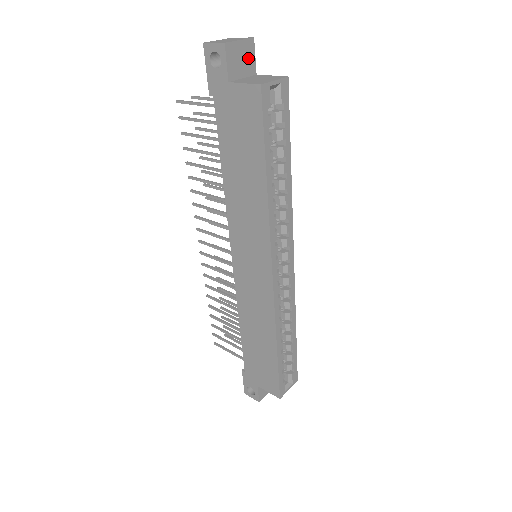
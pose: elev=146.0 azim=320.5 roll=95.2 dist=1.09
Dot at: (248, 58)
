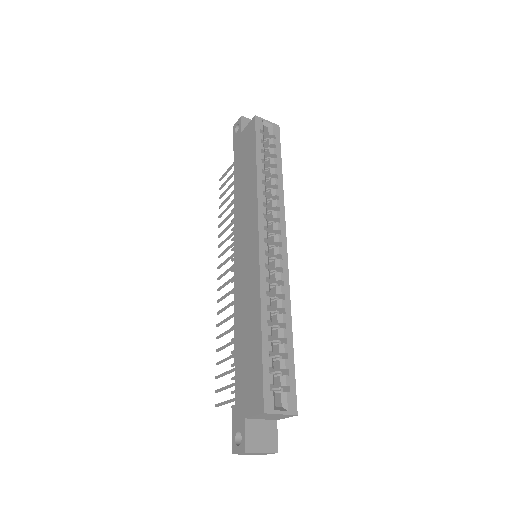
Dot at: occluded
